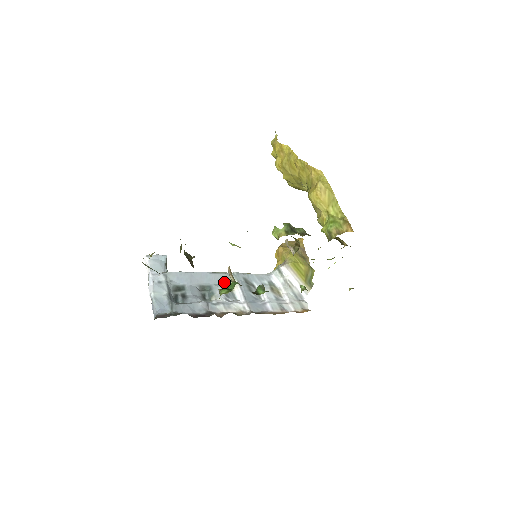
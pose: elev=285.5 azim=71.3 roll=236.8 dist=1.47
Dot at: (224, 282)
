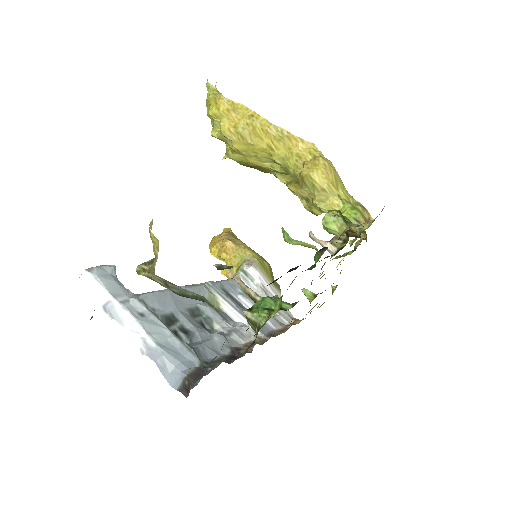
Dot at: (207, 298)
